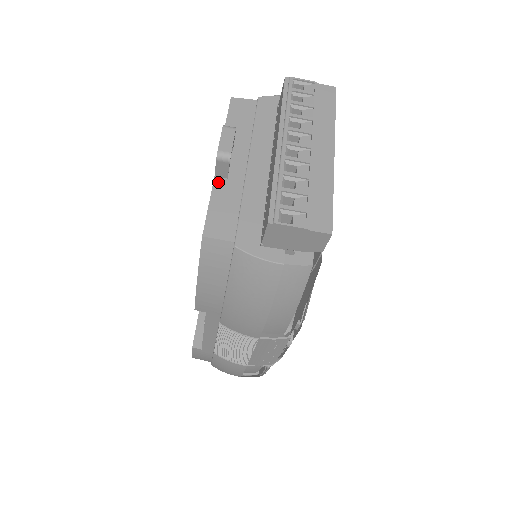
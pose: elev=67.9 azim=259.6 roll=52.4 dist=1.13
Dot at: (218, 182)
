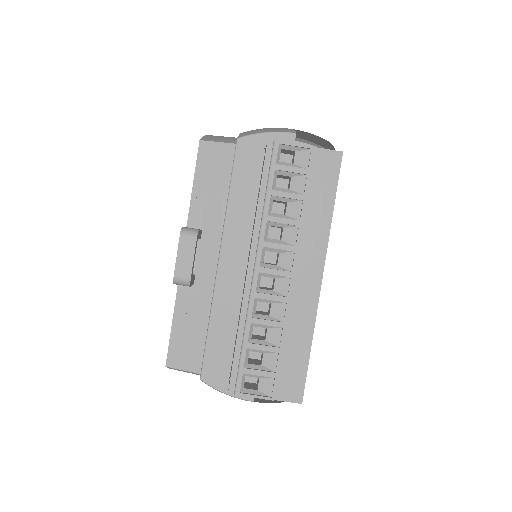
Dot at: (182, 290)
